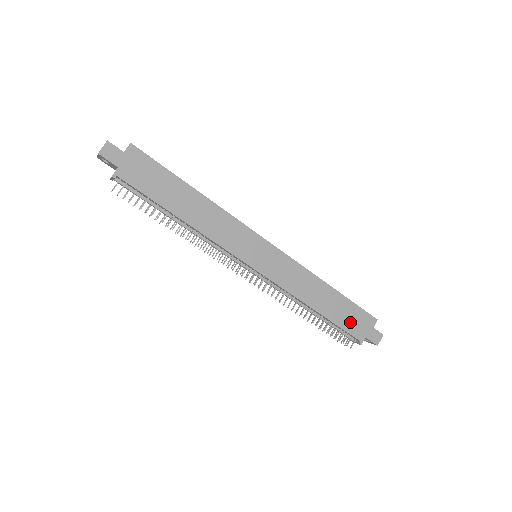
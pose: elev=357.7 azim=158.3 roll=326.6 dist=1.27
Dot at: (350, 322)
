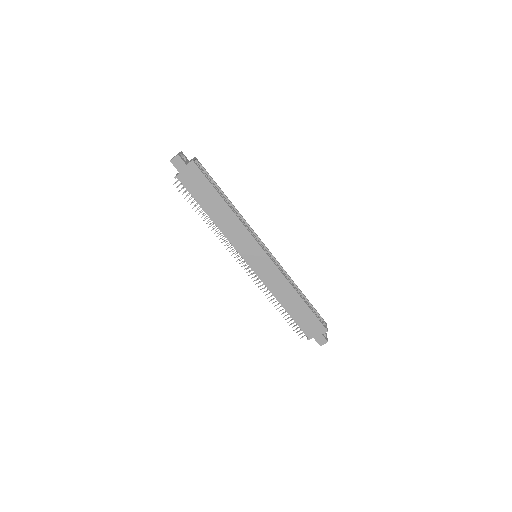
Dot at: (306, 324)
